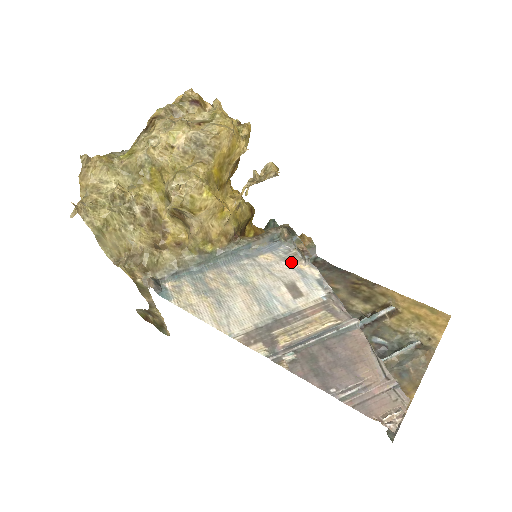
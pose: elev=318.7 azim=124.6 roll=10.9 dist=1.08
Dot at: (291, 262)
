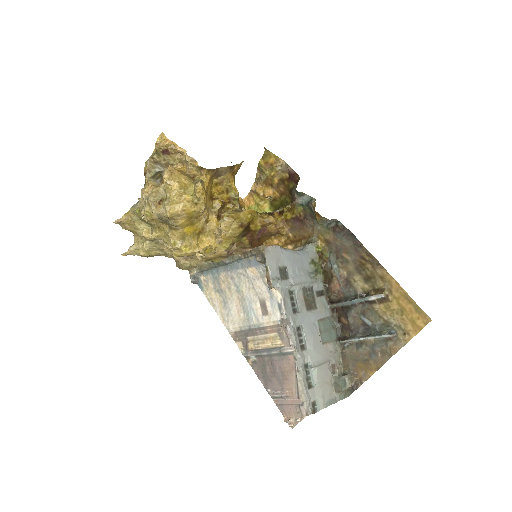
Dot at: (265, 281)
